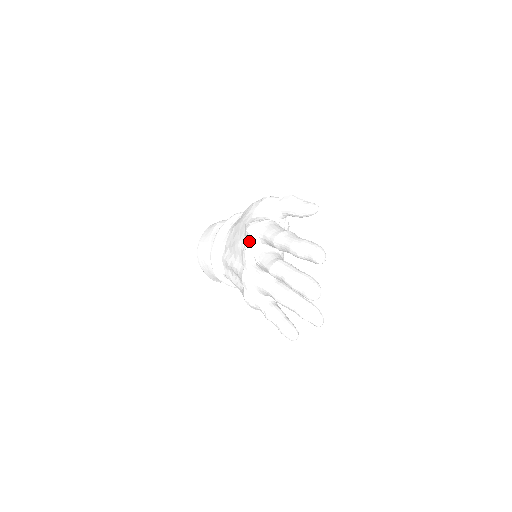
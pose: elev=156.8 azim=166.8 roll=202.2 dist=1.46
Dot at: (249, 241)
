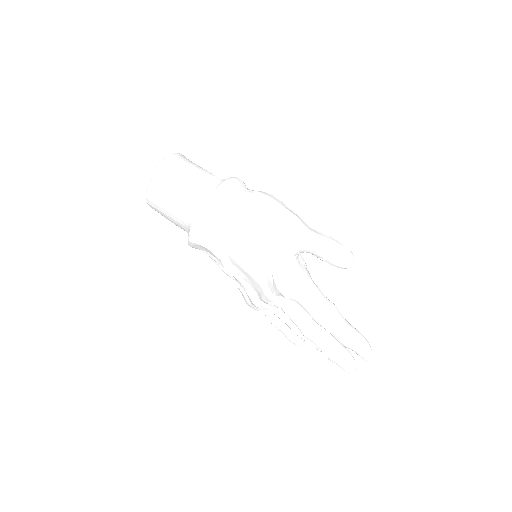
Dot at: (278, 295)
